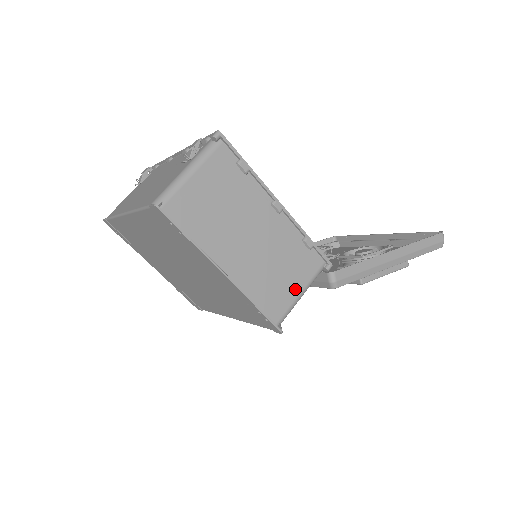
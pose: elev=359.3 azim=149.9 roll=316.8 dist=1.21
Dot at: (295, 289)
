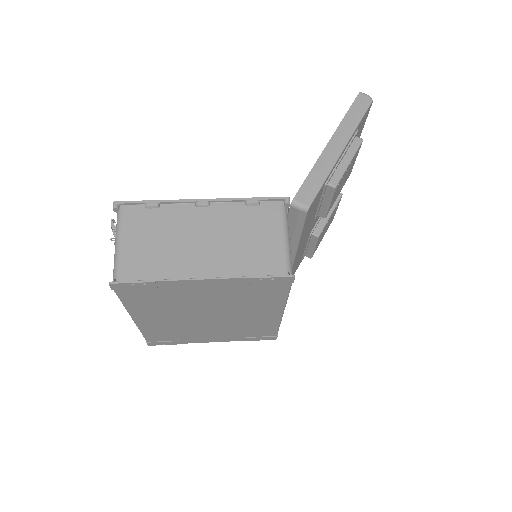
Dot at: (275, 239)
